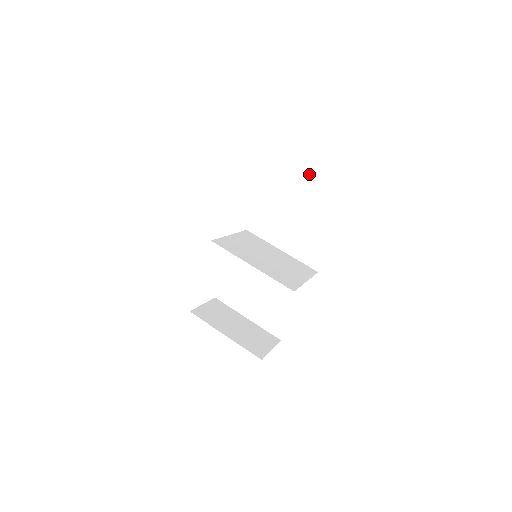
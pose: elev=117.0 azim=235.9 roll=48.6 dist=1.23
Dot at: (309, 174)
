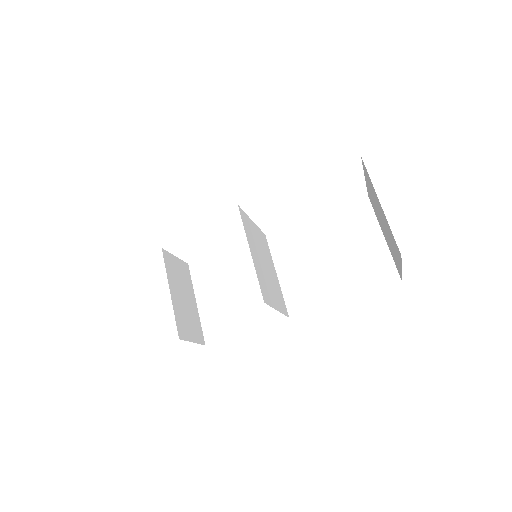
Dot at: (355, 237)
